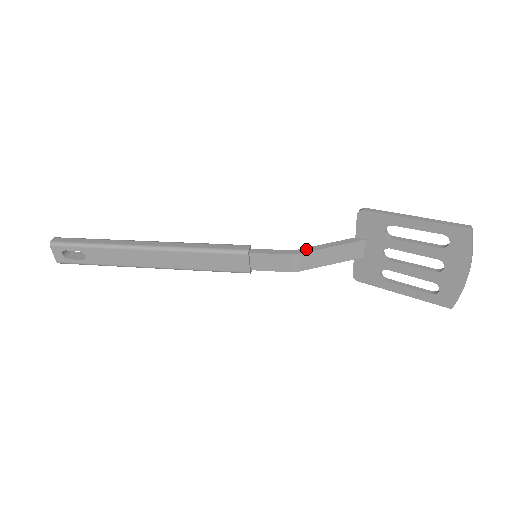
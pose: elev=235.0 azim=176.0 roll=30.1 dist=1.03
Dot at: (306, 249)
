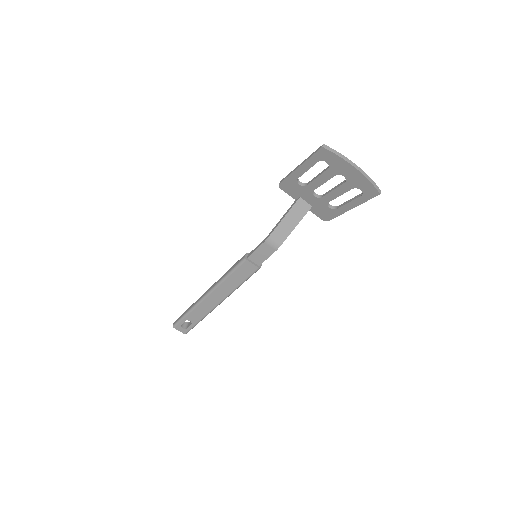
Dot at: (271, 231)
